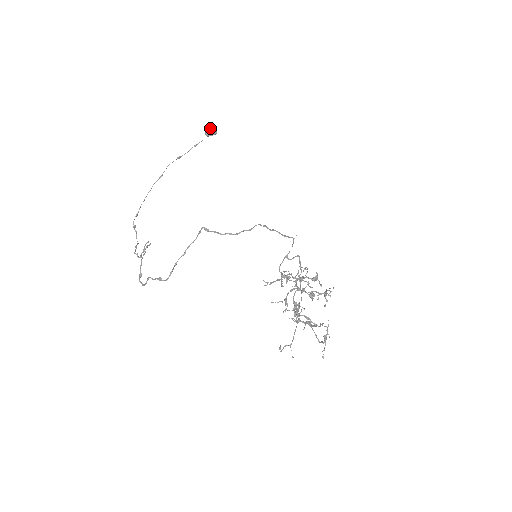
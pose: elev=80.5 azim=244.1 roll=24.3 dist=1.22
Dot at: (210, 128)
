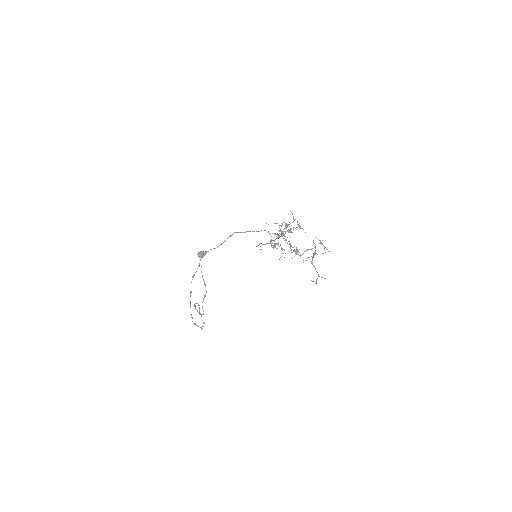
Dot at: (199, 253)
